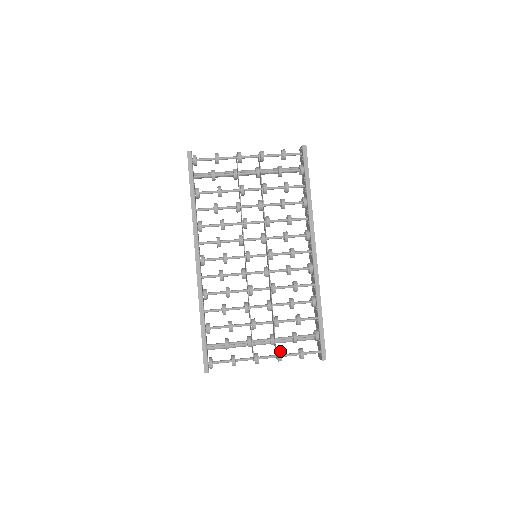
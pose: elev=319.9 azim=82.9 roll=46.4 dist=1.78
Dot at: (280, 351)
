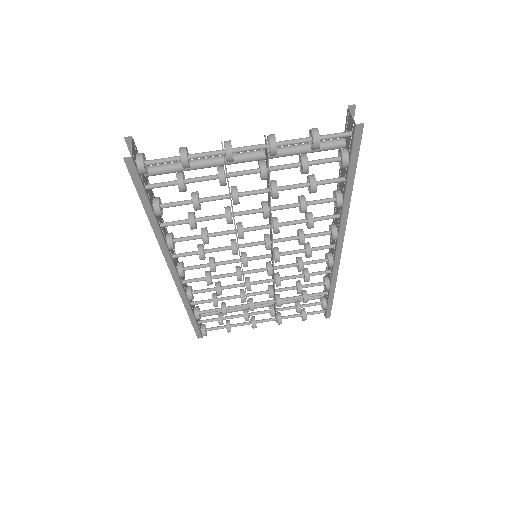
Dot at: (280, 318)
